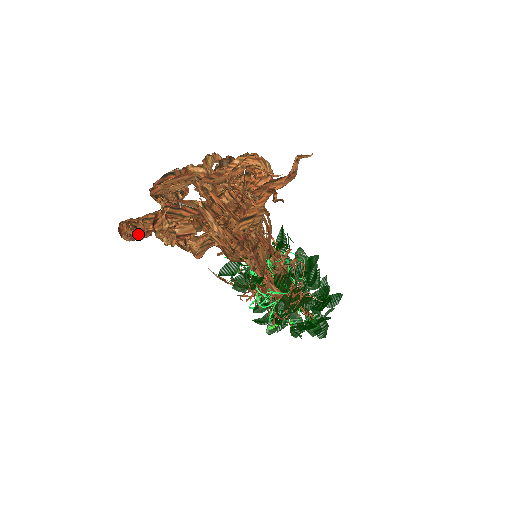
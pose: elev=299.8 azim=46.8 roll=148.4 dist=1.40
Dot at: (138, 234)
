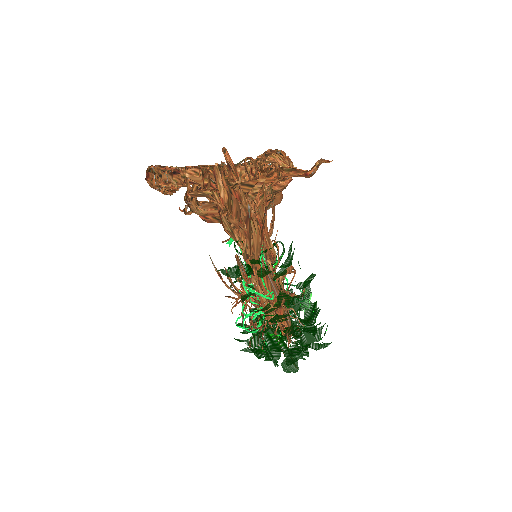
Dot at: (160, 183)
